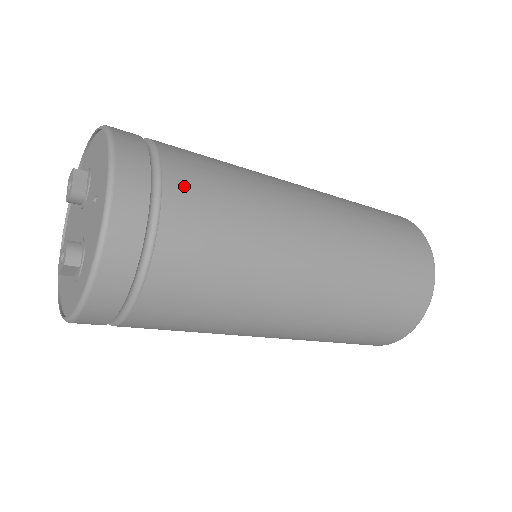
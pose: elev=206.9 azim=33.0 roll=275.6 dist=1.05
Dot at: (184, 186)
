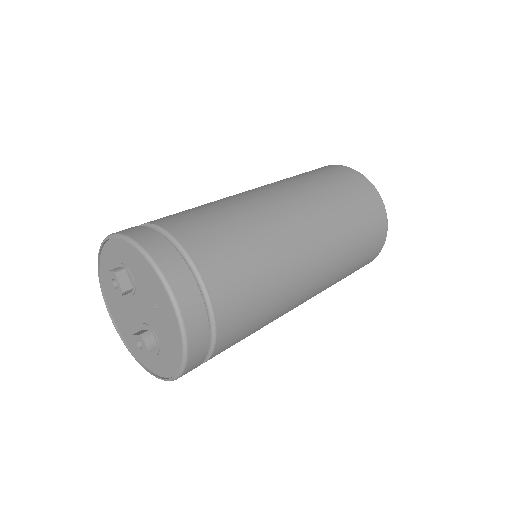
Dot at: (220, 278)
